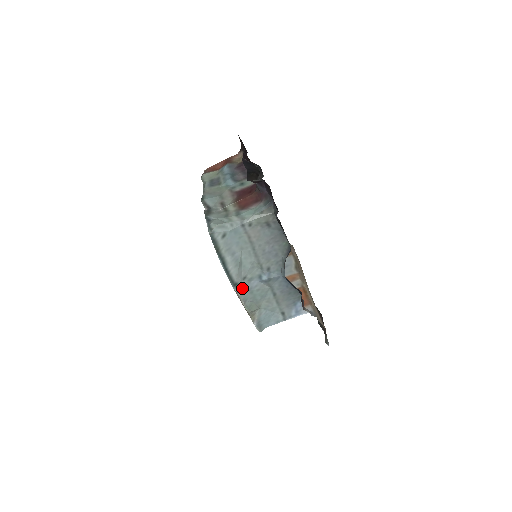
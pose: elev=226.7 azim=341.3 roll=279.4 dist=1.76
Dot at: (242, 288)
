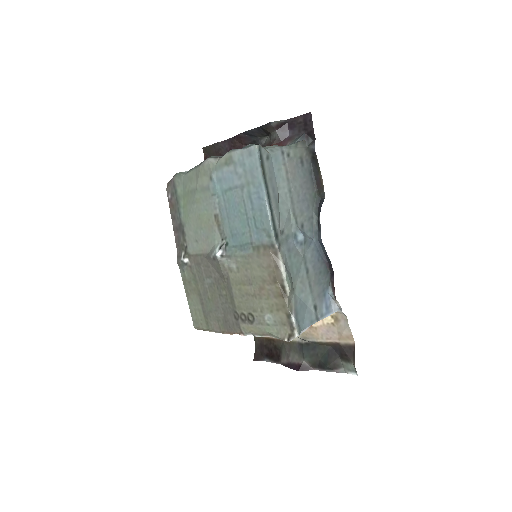
Dot at: (282, 245)
